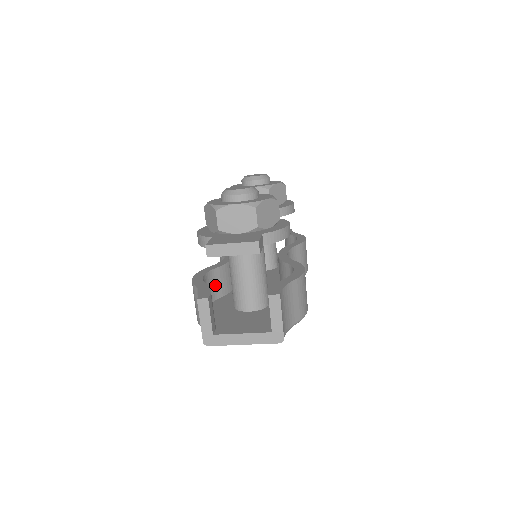
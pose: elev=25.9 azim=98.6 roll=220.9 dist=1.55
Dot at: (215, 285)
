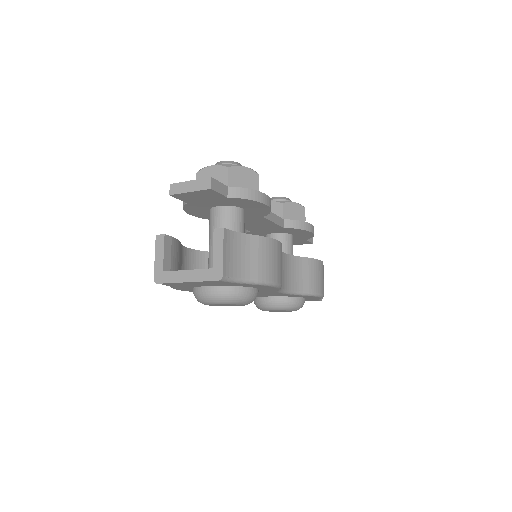
Dot at: (204, 267)
